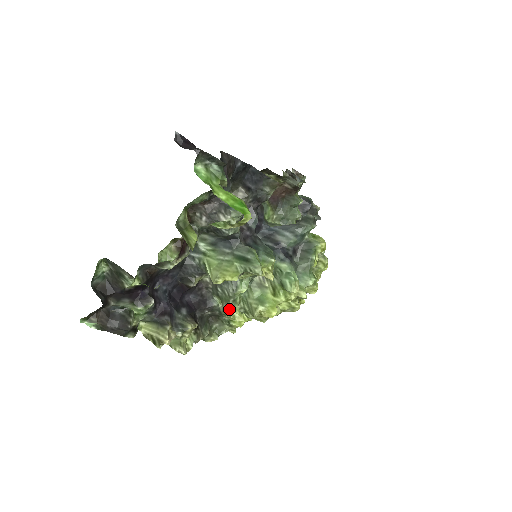
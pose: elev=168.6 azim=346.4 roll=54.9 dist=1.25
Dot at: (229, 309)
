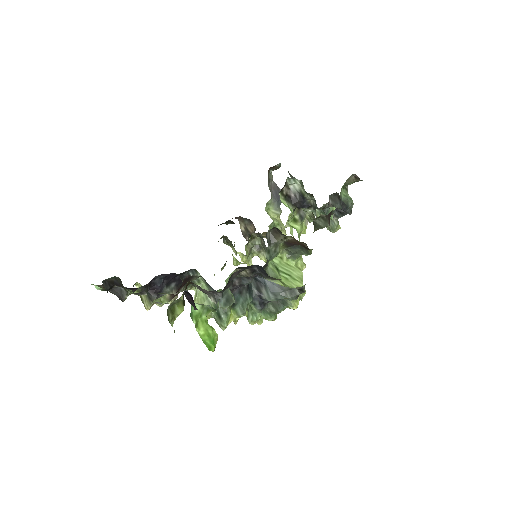
Dot at: occluded
